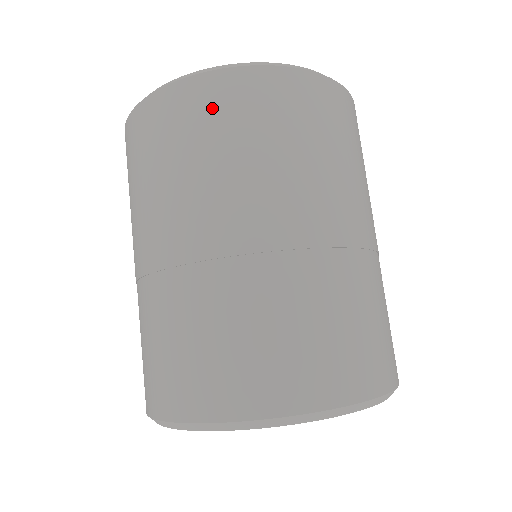
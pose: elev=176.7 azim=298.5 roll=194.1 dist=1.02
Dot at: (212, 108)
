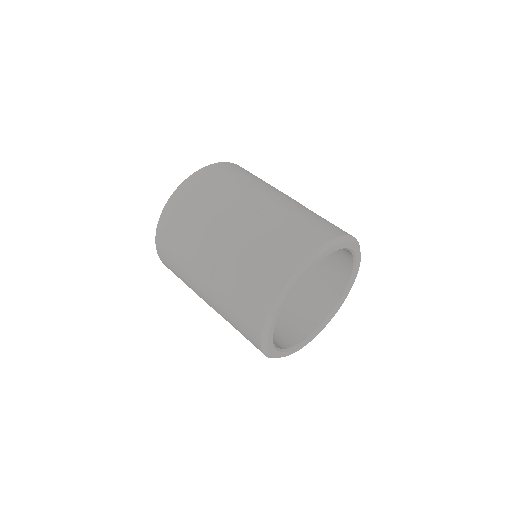
Dot at: (237, 169)
